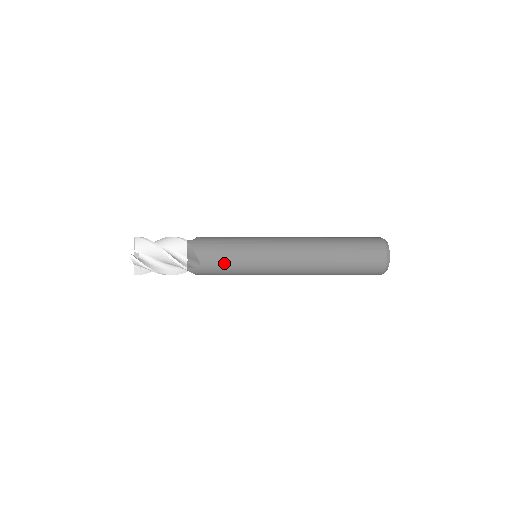
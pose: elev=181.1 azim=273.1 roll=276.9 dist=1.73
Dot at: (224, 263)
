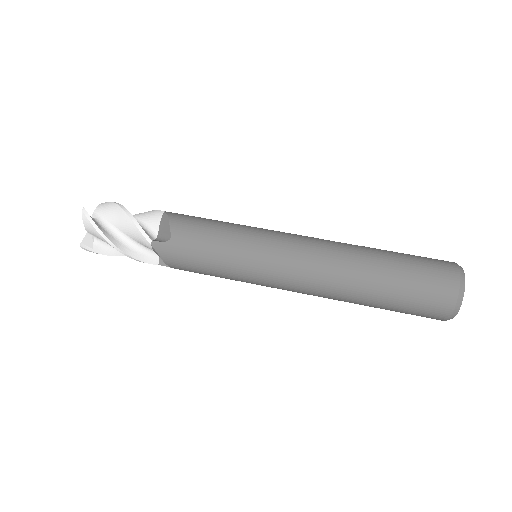
Dot at: (205, 274)
